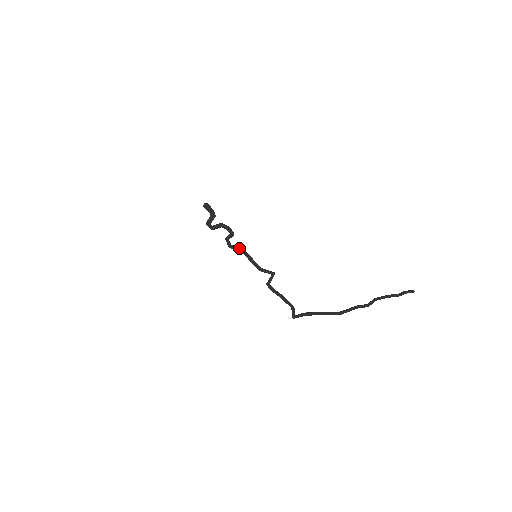
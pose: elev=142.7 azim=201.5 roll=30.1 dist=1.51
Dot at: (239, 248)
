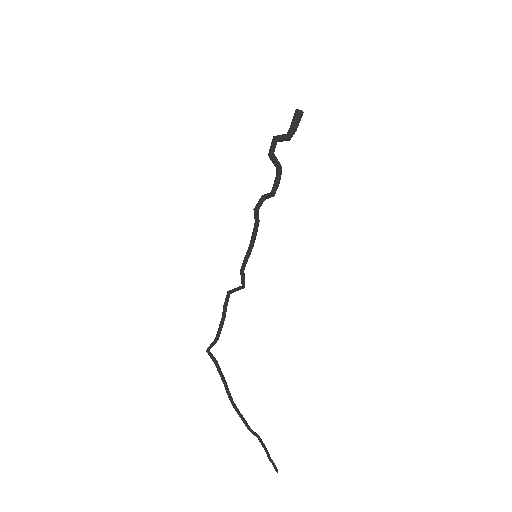
Dot at: (258, 221)
